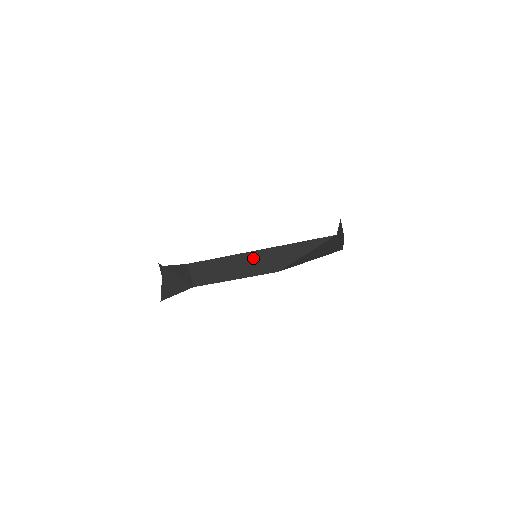
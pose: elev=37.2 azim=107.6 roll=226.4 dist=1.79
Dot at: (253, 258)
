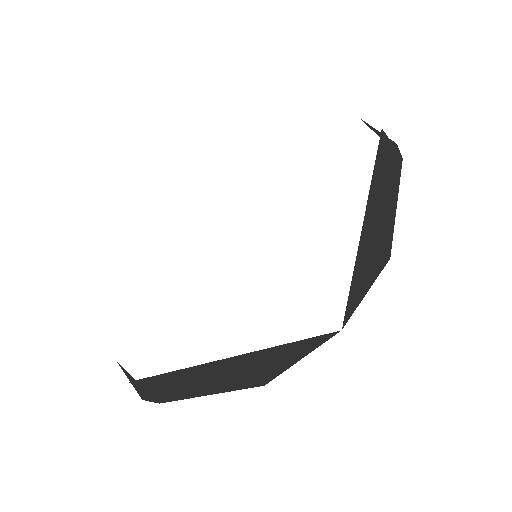
Dot at: (211, 372)
